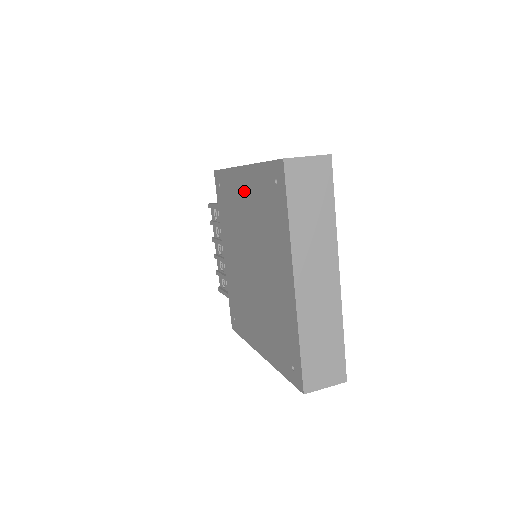
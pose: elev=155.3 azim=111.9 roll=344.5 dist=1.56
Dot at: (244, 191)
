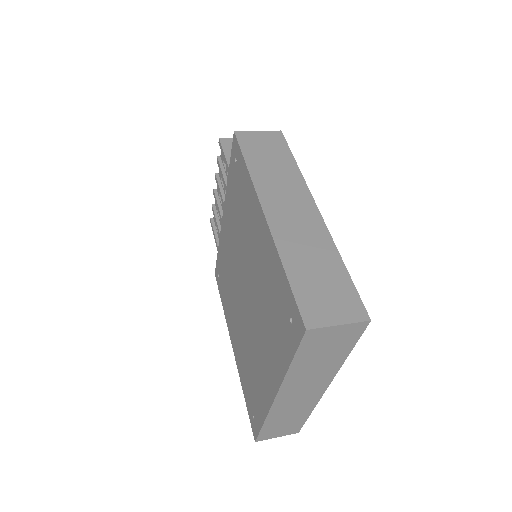
Dot at: (258, 237)
